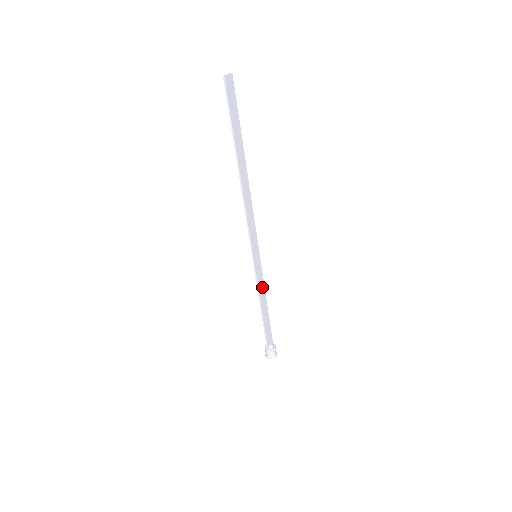
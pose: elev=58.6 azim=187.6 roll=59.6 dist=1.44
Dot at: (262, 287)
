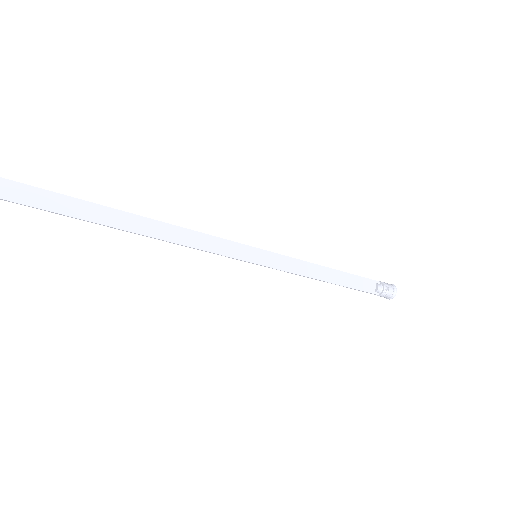
Dot at: (301, 265)
